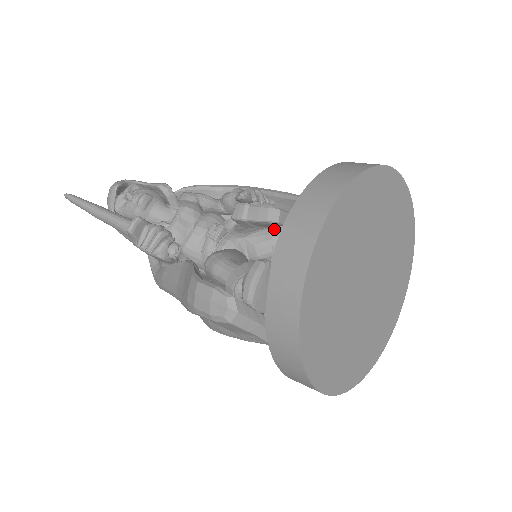
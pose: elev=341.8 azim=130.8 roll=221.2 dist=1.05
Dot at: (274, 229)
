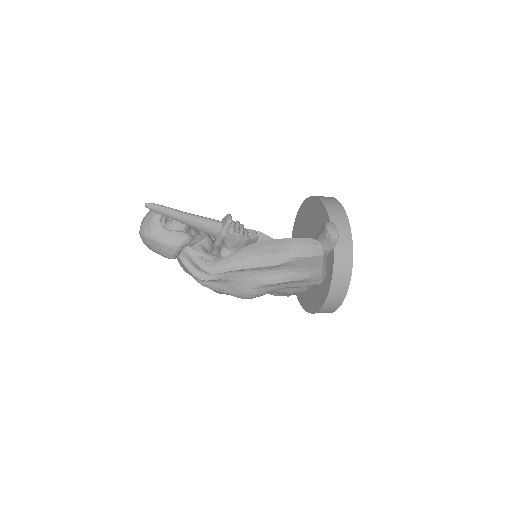
Dot at: occluded
